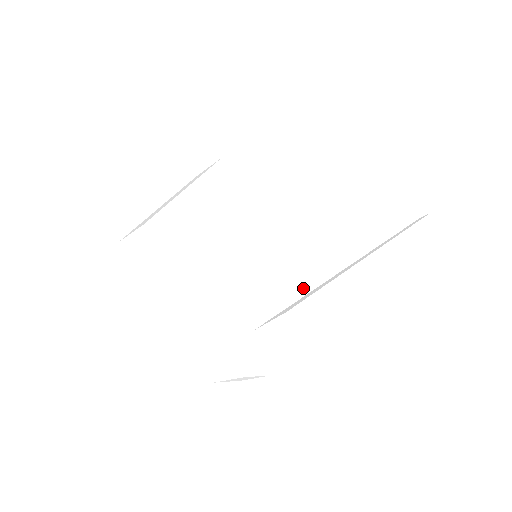
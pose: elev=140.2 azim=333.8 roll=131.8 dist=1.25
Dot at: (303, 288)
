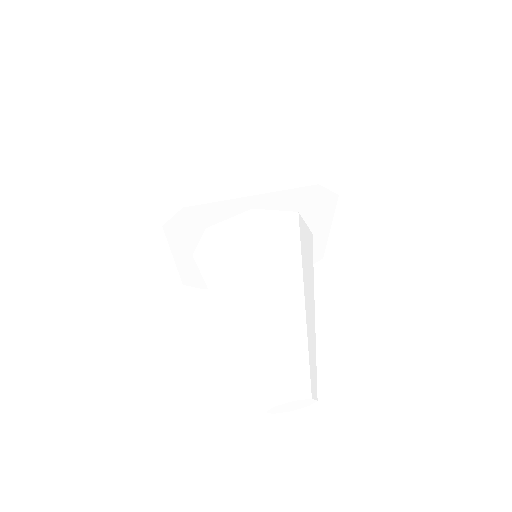
Dot at: occluded
